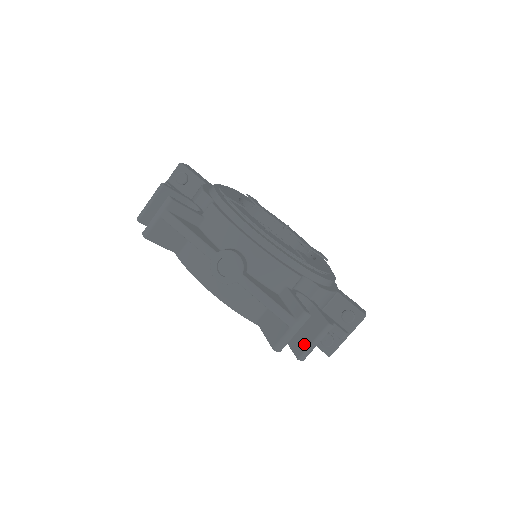
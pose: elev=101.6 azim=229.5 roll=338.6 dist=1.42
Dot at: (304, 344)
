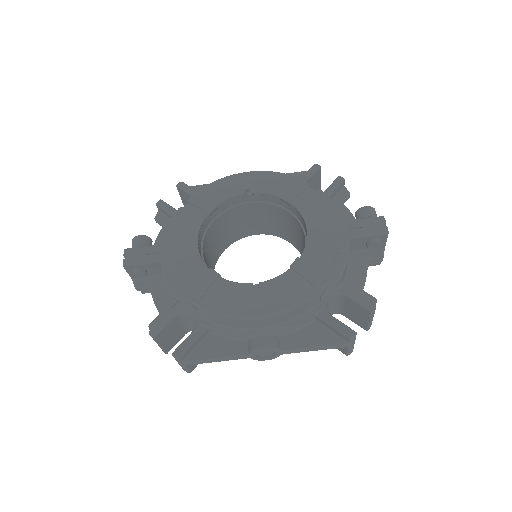
Dot at: (363, 323)
